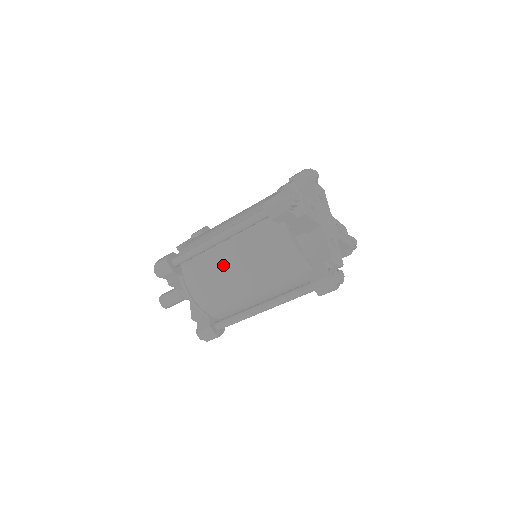
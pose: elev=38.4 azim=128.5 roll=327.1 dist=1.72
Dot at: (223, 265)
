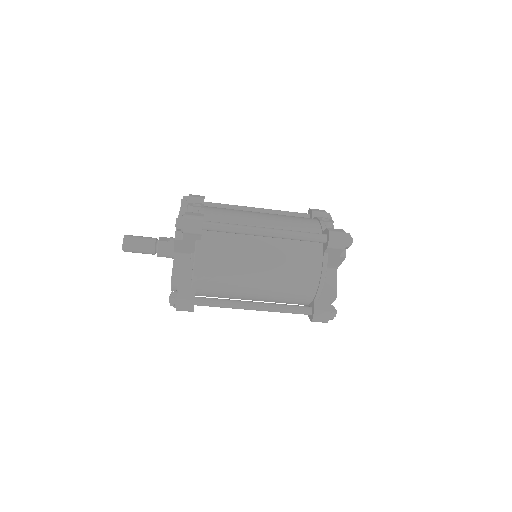
Dot at: (252, 256)
